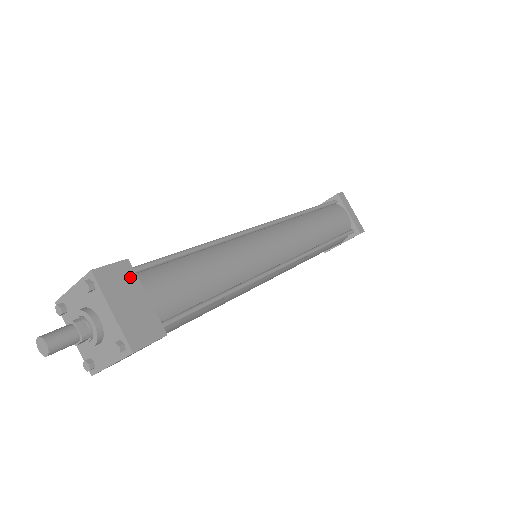
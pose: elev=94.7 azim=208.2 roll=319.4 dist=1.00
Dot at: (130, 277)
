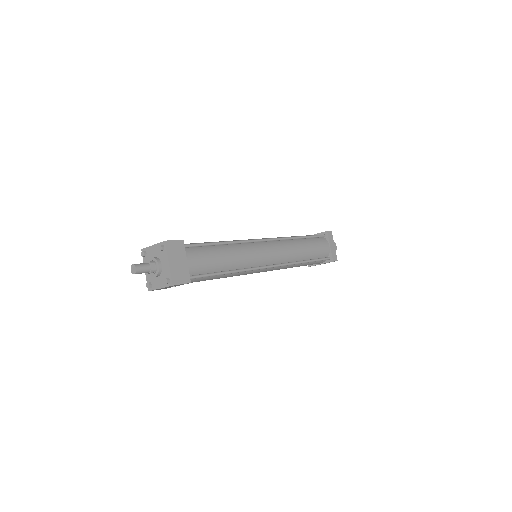
Dot at: (182, 249)
